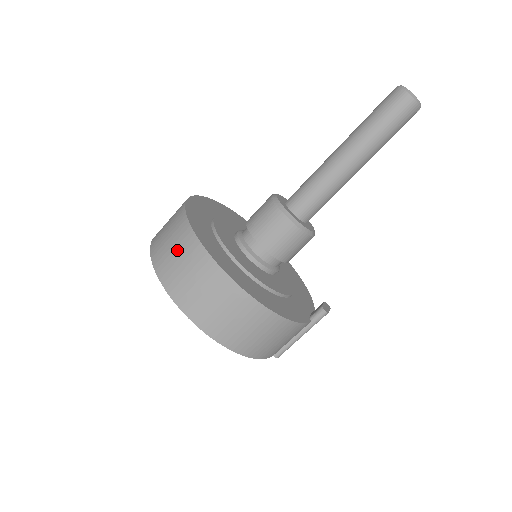
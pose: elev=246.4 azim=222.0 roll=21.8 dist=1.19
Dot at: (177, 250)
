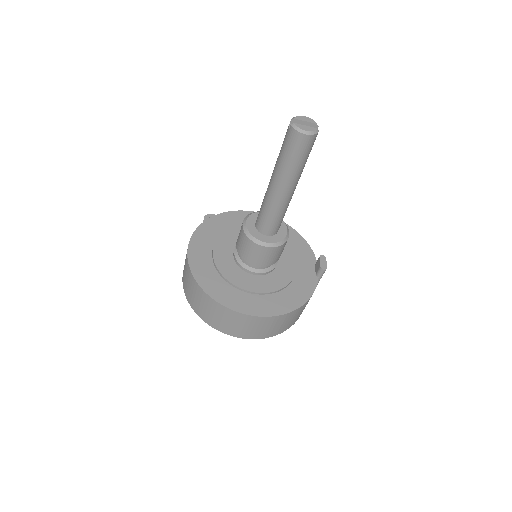
Dot at: (212, 312)
